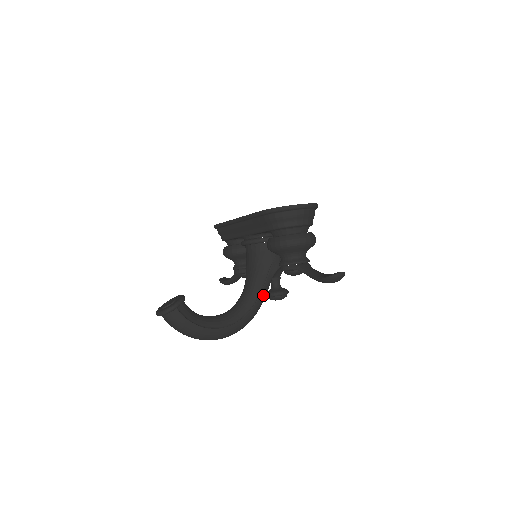
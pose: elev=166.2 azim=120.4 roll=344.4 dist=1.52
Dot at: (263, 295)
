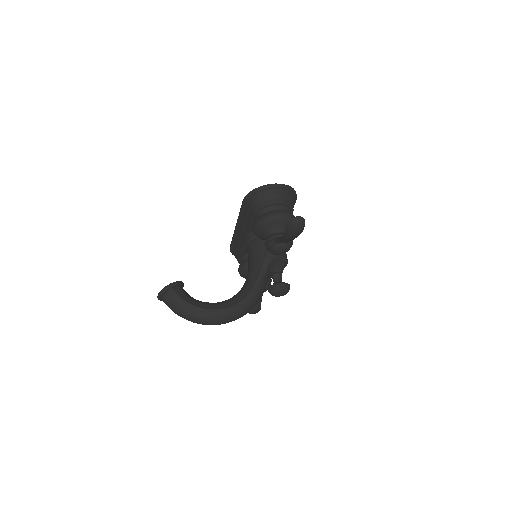
Dot at: (259, 283)
